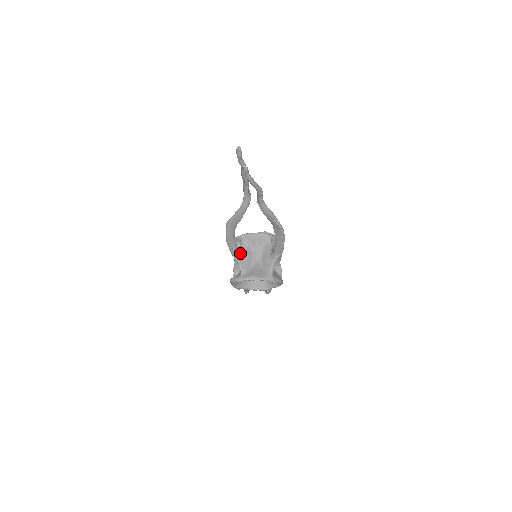
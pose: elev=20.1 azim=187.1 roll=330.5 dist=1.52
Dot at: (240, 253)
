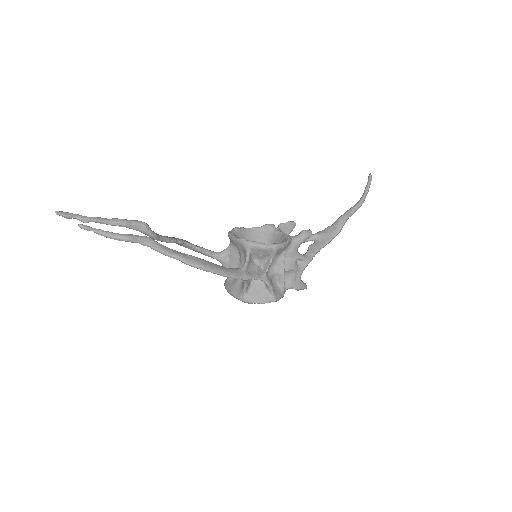
Dot at: (222, 257)
